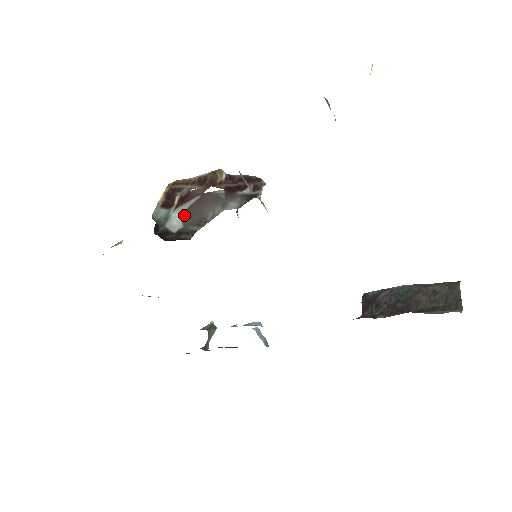
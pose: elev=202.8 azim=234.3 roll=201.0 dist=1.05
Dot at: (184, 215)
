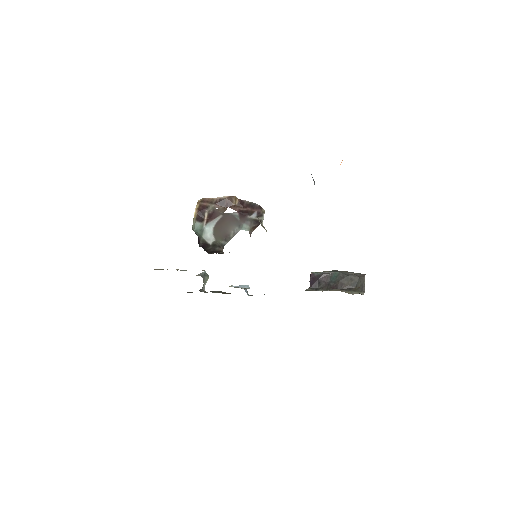
Dot at: (214, 230)
